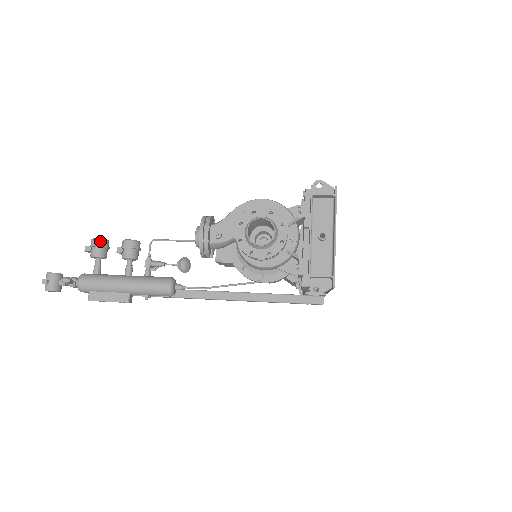
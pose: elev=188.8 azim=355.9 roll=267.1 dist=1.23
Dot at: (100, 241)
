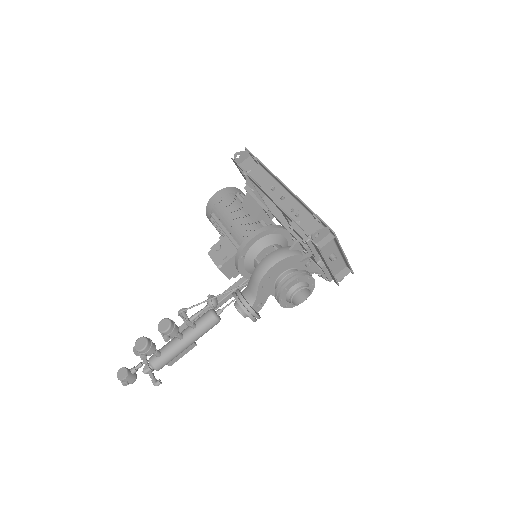
Dot at: (147, 348)
